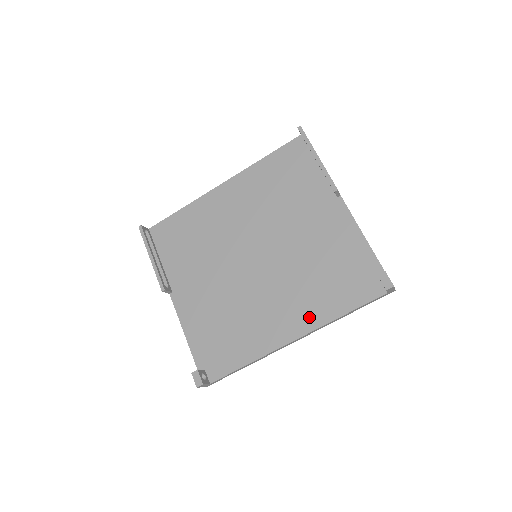
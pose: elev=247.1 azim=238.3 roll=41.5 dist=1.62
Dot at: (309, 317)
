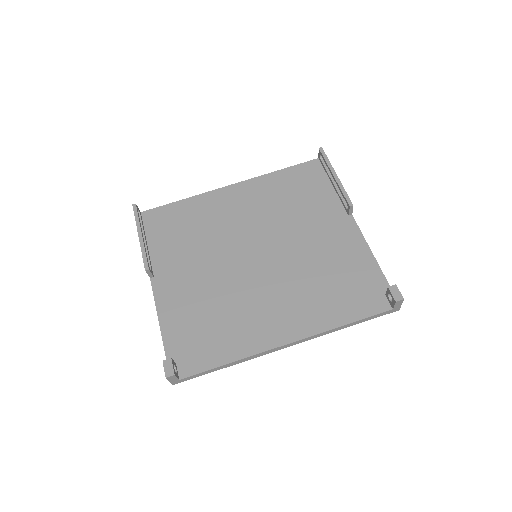
Dot at: (307, 322)
